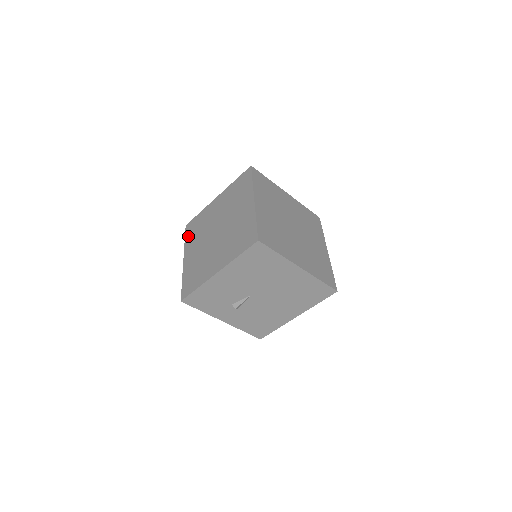
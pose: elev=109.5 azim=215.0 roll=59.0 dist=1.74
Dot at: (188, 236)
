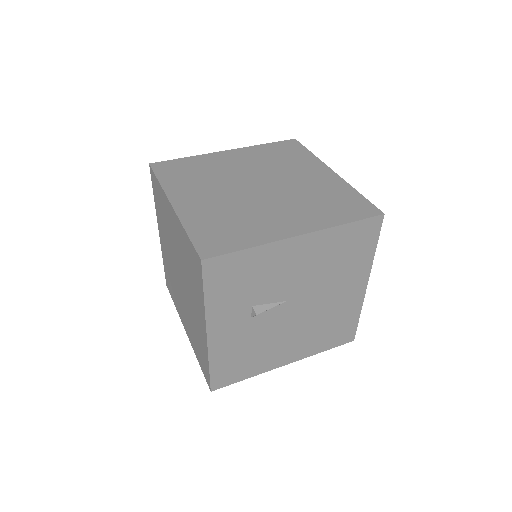
Dot at: (168, 177)
